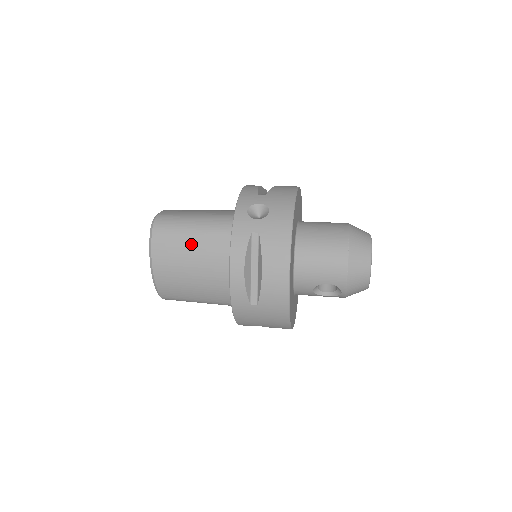
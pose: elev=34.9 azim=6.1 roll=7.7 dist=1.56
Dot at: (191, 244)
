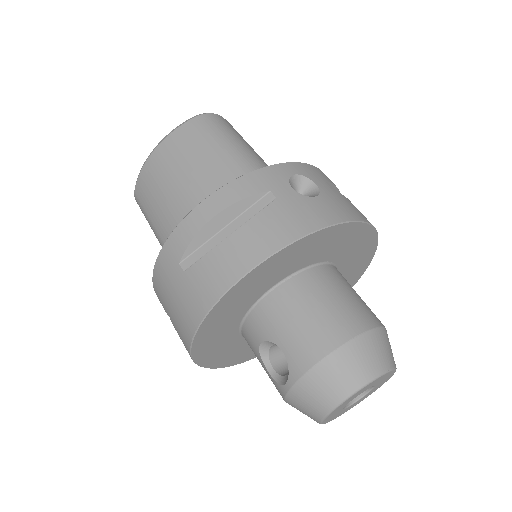
Dot at: (210, 158)
